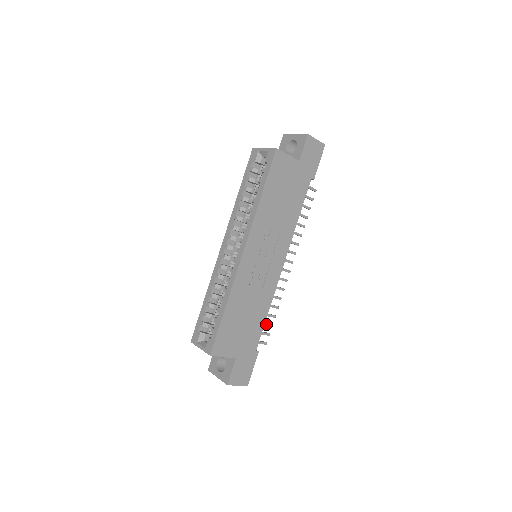
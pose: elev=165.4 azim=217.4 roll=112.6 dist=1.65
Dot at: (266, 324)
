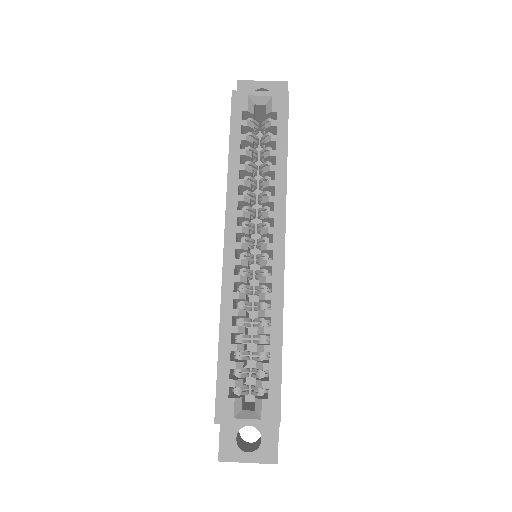
Dot at: occluded
